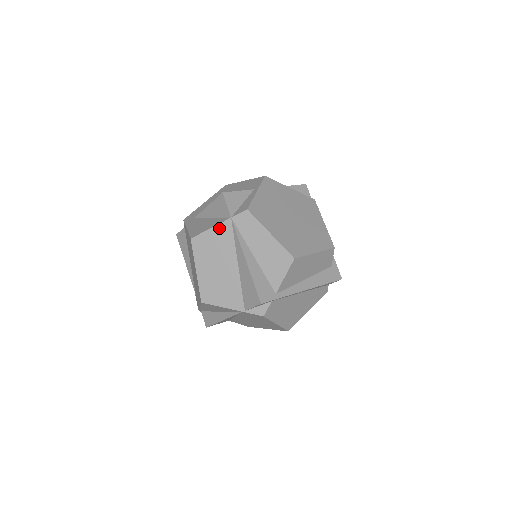
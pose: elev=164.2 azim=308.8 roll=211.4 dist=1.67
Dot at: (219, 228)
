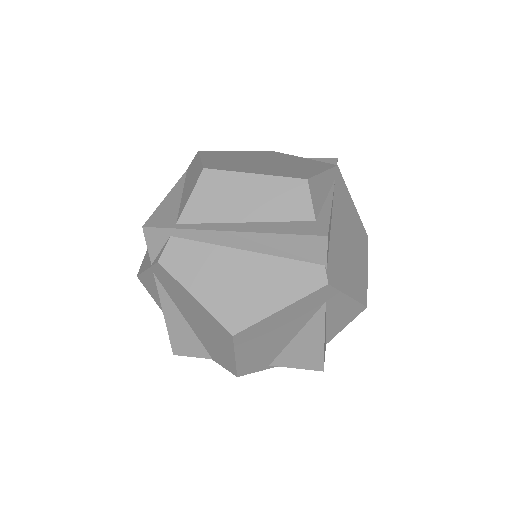
Dot at: occluded
